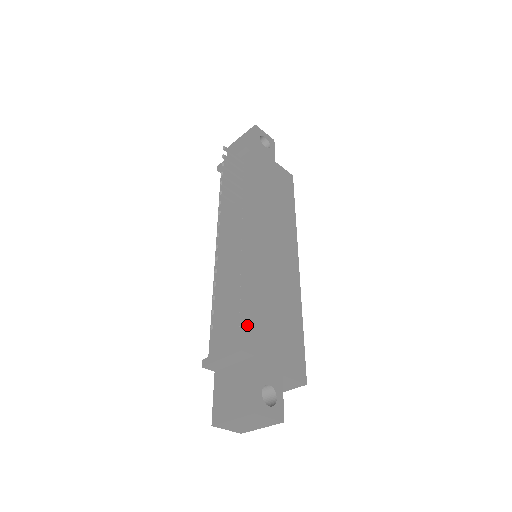
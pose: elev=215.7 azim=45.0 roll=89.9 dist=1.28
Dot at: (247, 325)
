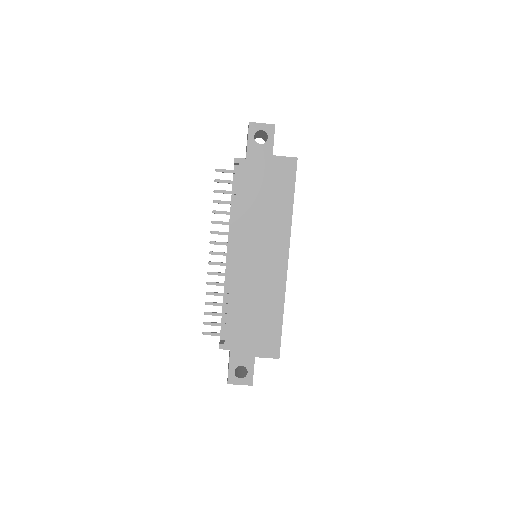
Dot at: (225, 331)
